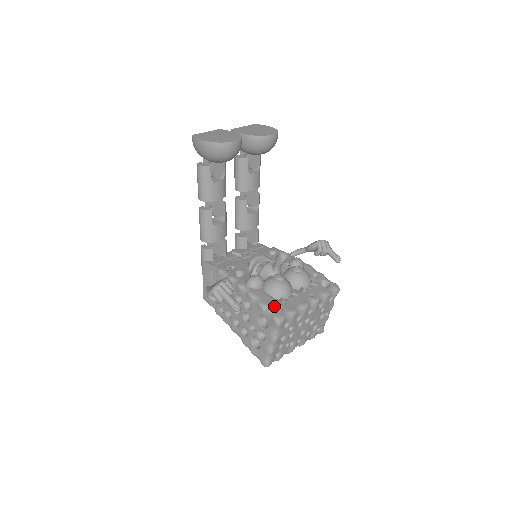
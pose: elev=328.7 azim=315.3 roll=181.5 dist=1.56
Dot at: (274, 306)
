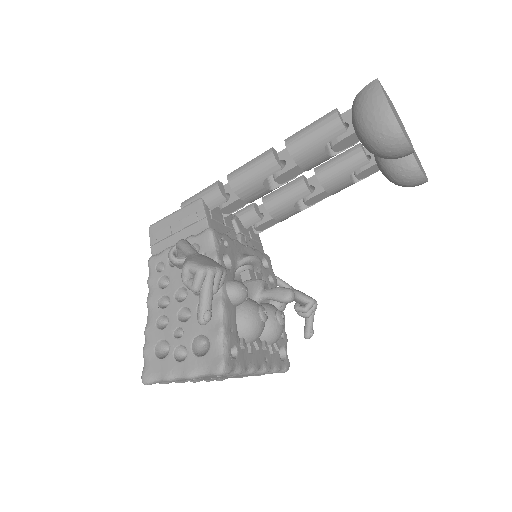
Dot at: (232, 345)
